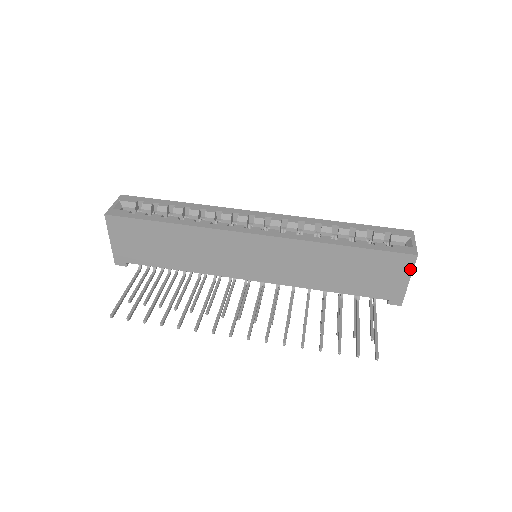
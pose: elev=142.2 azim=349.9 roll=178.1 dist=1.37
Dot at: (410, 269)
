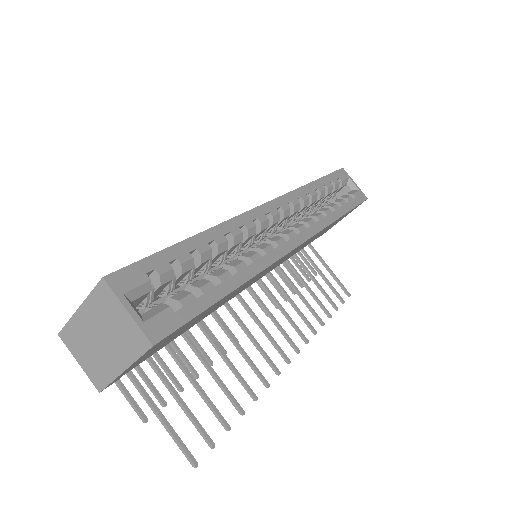
Dot at: occluded
